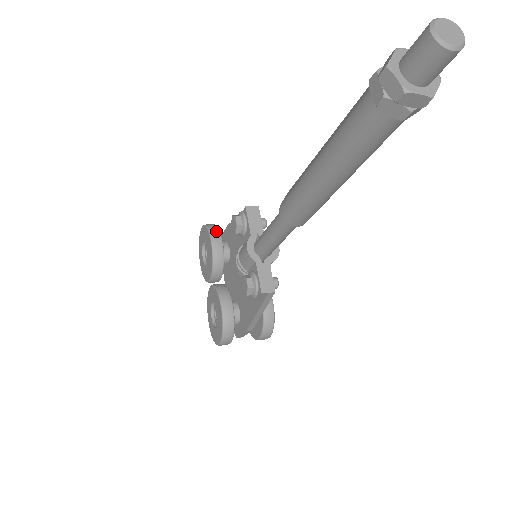
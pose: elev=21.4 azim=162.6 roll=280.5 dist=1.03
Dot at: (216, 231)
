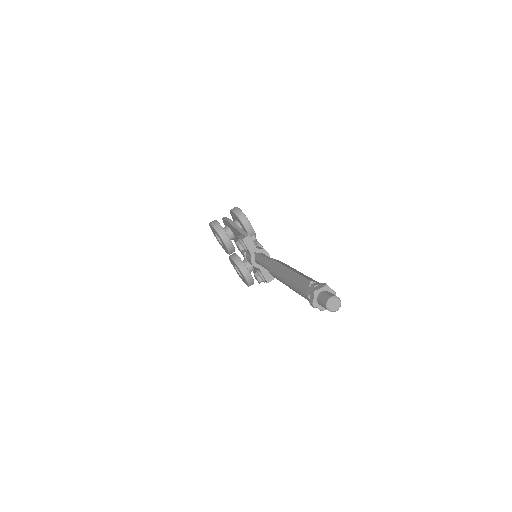
Dot at: (223, 232)
